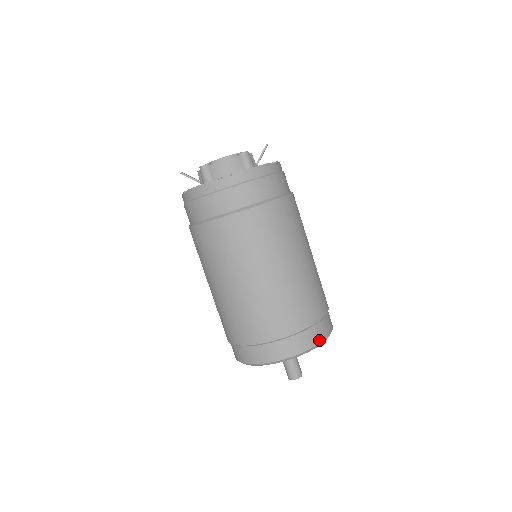
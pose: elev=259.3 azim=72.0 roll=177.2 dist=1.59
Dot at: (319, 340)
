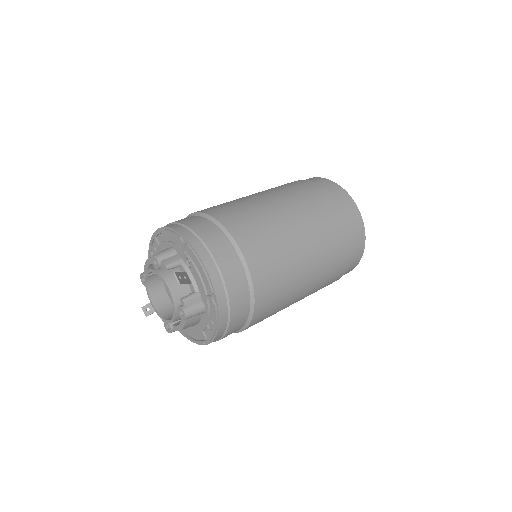
Dot at: (362, 250)
